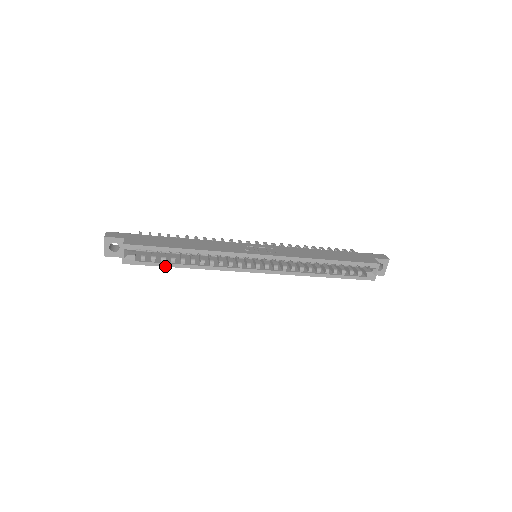
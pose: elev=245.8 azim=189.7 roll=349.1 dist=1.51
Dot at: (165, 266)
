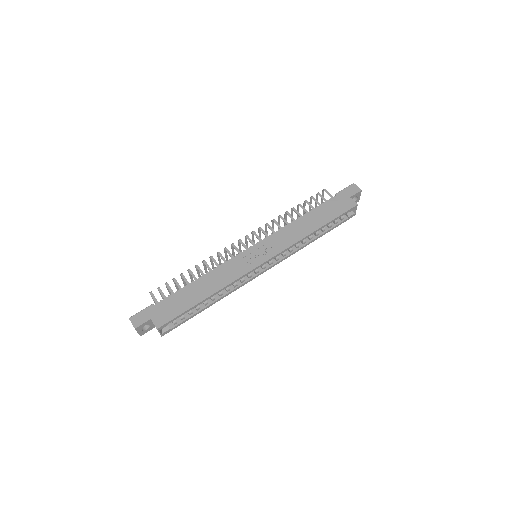
Dot at: occluded
